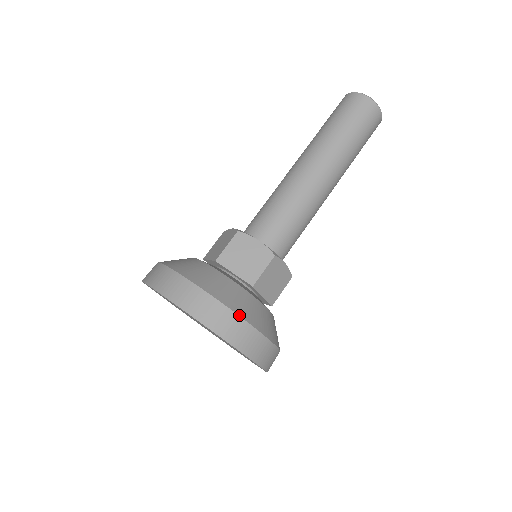
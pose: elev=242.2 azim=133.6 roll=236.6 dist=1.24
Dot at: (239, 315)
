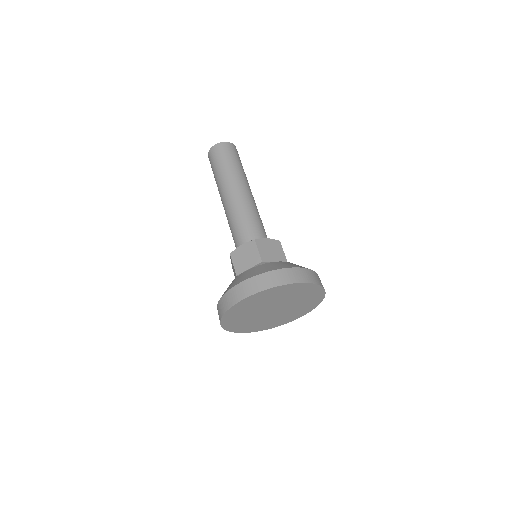
Dot at: (263, 273)
